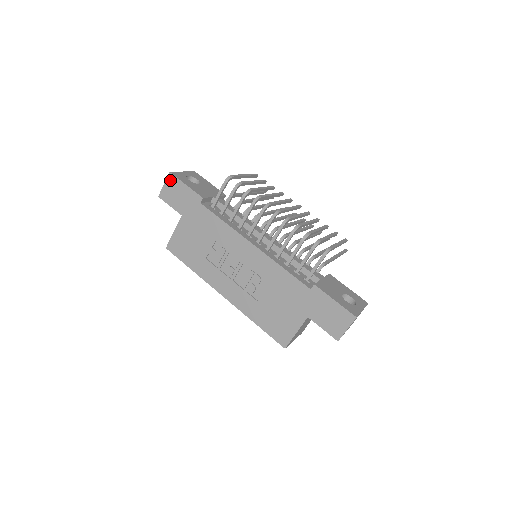
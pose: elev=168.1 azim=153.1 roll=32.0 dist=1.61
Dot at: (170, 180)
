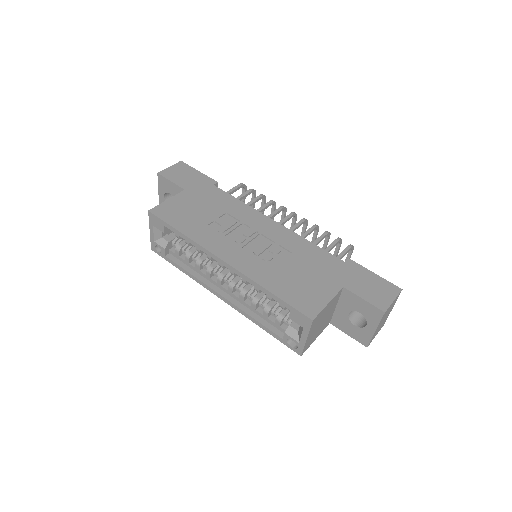
Dot at: (179, 165)
